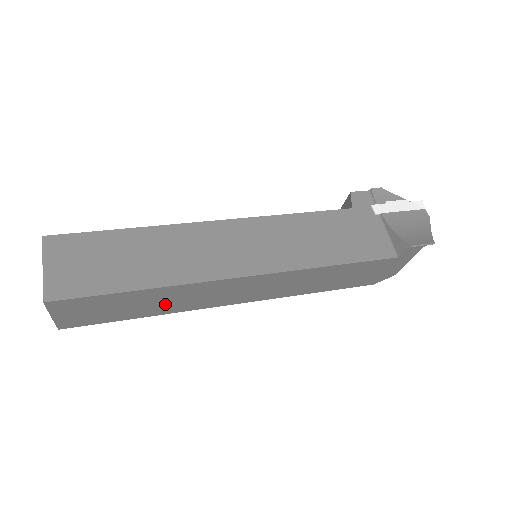
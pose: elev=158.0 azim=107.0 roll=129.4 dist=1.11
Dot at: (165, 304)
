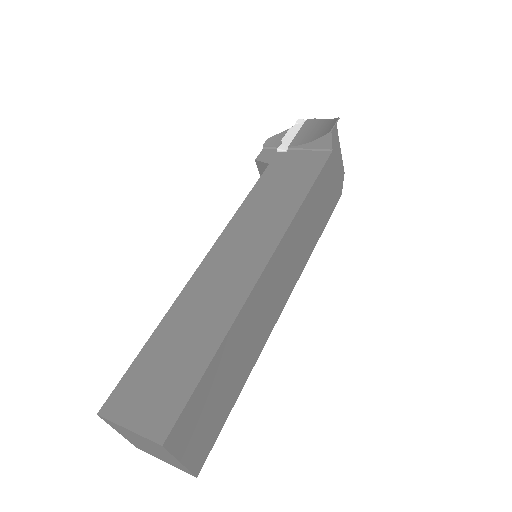
Dot at: (245, 352)
